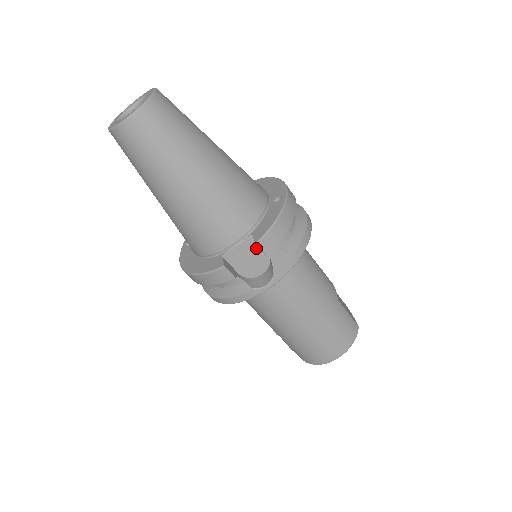
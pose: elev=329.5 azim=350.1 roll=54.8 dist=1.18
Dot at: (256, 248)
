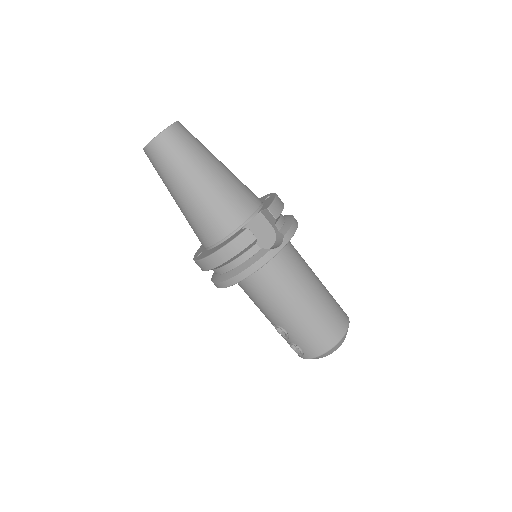
Dot at: (264, 223)
